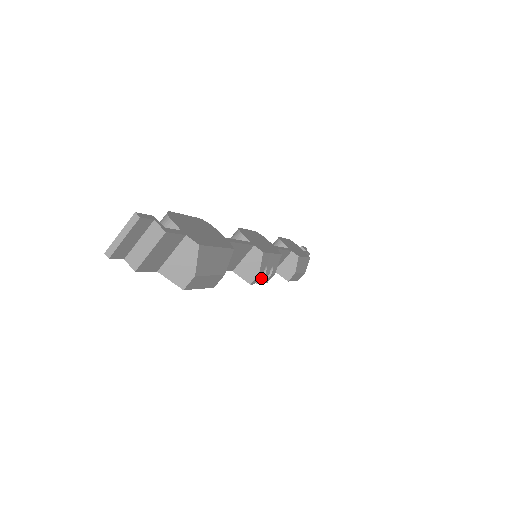
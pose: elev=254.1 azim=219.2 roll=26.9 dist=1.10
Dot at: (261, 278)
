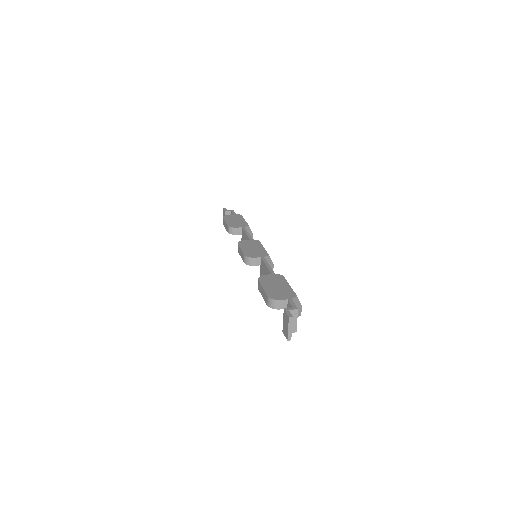
Dot at: occluded
